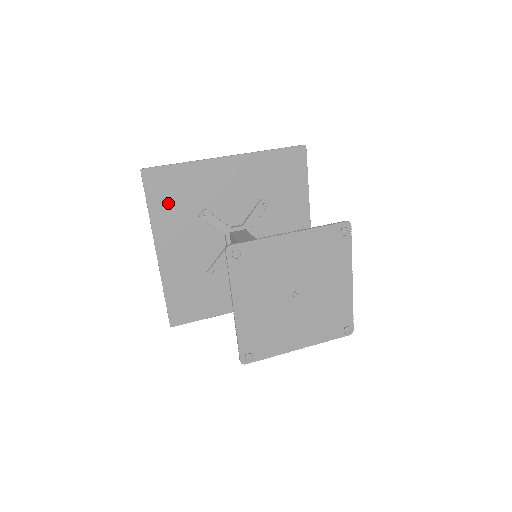
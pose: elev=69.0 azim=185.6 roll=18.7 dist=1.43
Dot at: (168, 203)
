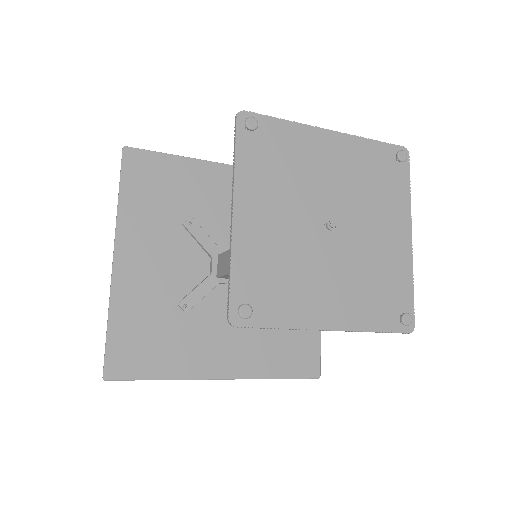
Dot at: (146, 196)
